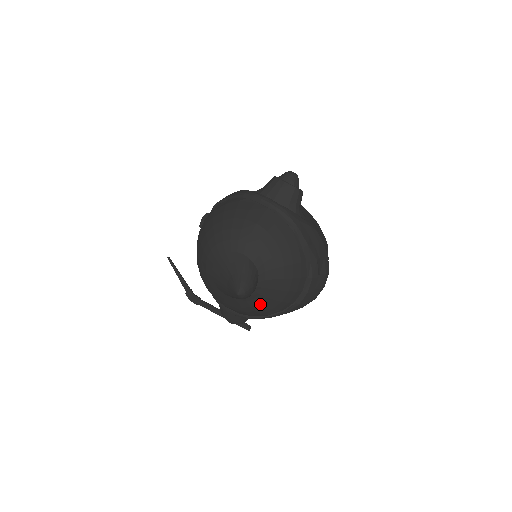
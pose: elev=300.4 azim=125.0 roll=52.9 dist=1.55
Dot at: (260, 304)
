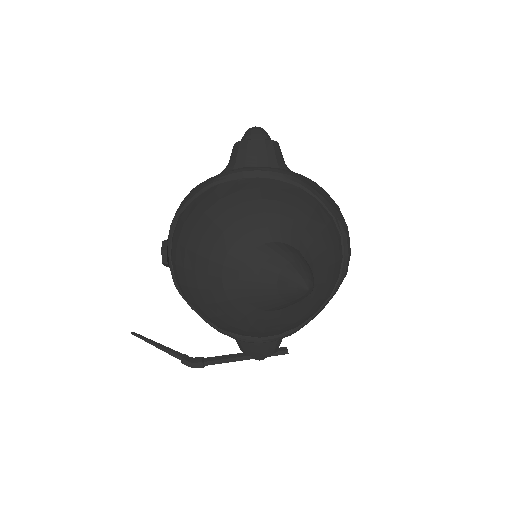
Dot at: (313, 298)
